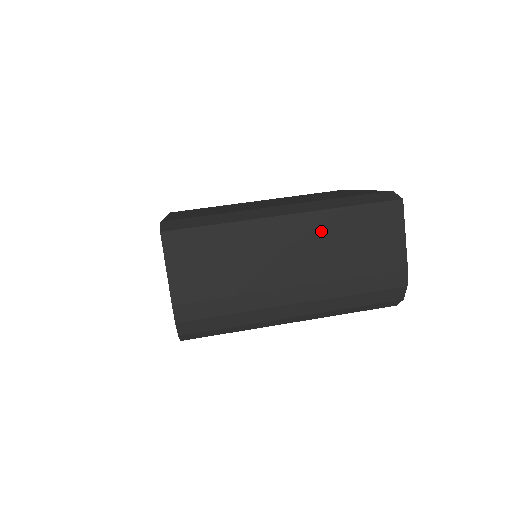
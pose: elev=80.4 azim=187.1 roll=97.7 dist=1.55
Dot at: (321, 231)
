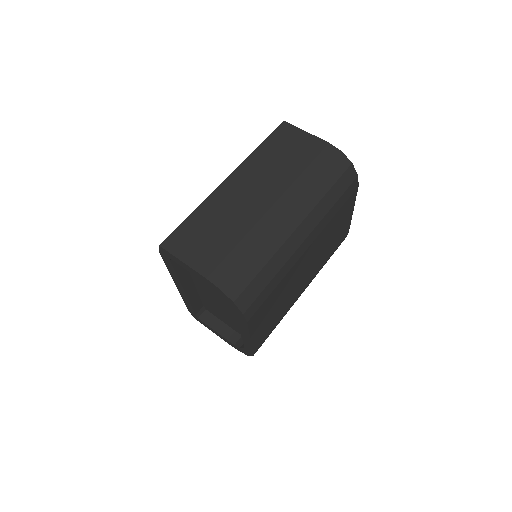
Dot at: (256, 168)
